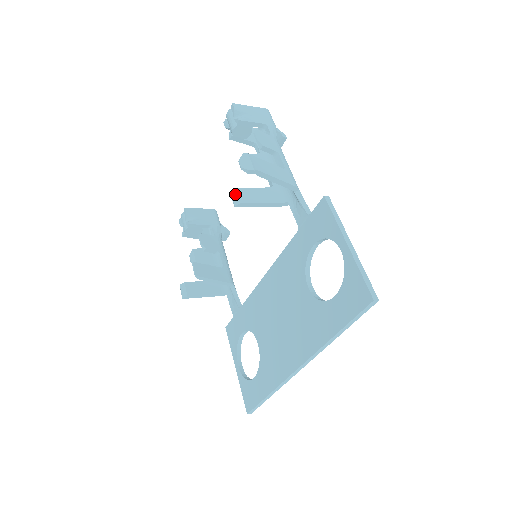
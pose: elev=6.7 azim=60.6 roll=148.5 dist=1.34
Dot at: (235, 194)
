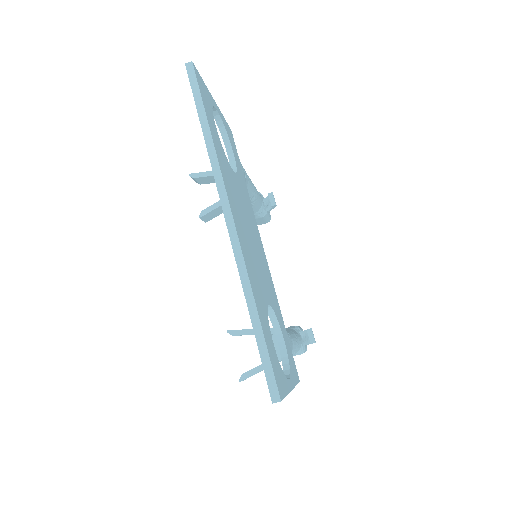
Dot at: occluded
